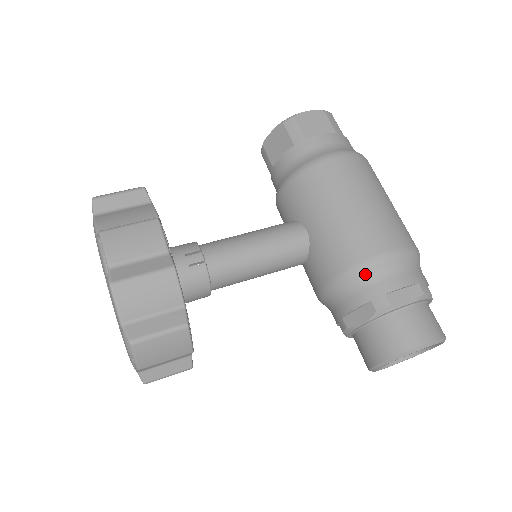
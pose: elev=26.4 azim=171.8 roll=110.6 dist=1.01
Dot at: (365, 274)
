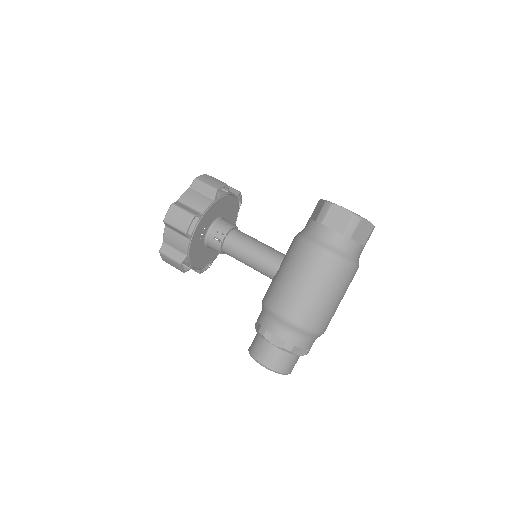
Dot at: (269, 314)
